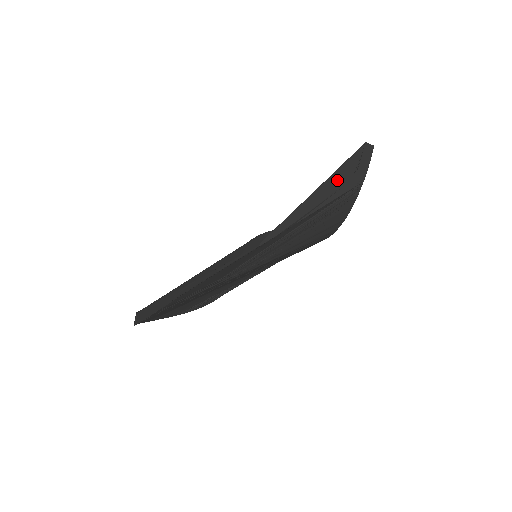
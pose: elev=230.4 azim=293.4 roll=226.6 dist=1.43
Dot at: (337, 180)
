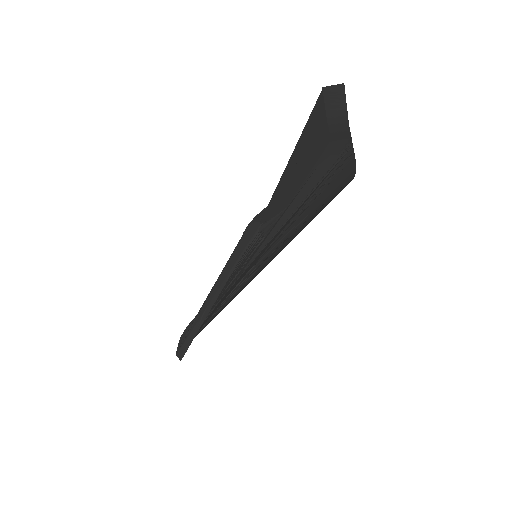
Dot at: (309, 147)
